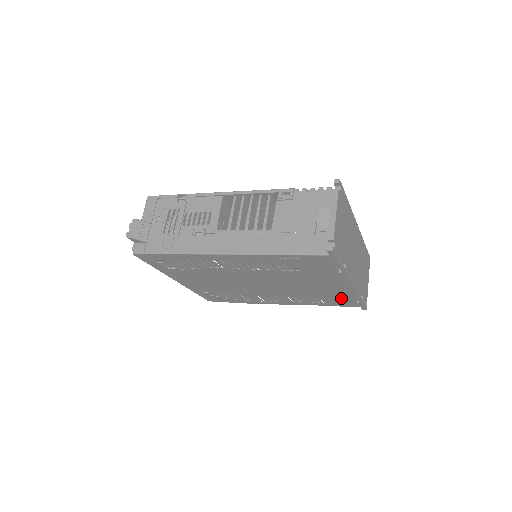
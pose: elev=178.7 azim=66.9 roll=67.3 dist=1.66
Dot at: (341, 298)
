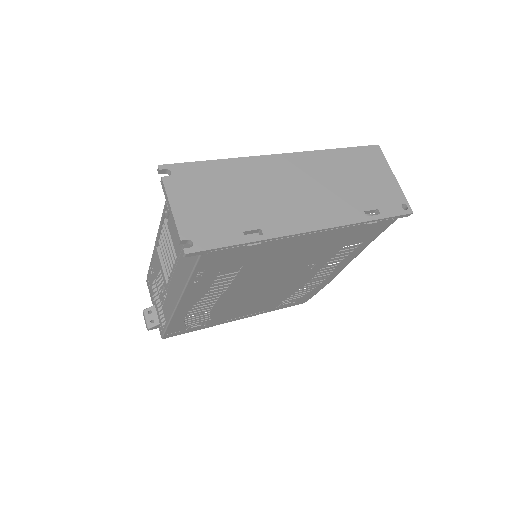
Dot at: (353, 234)
